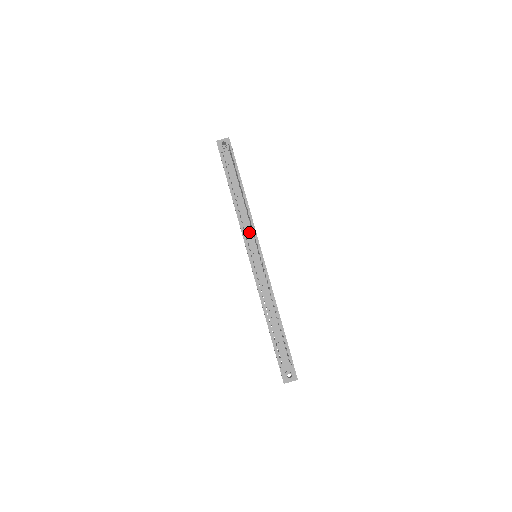
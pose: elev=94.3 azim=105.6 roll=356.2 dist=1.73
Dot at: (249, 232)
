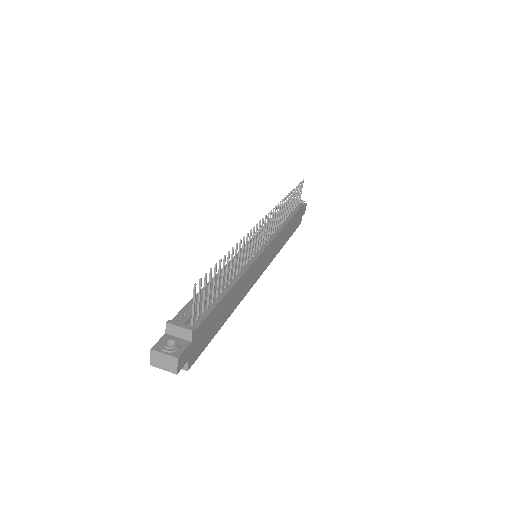
Dot at: occluded
